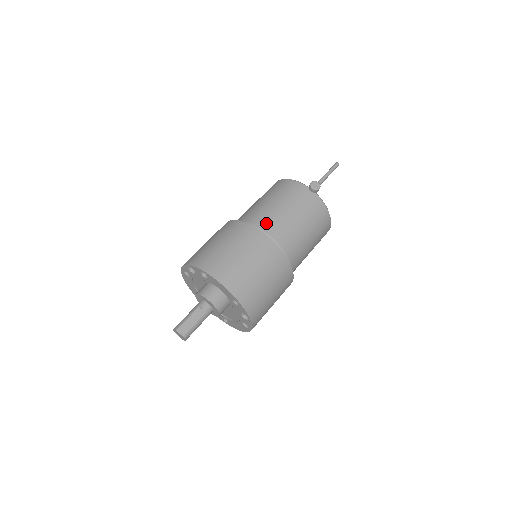
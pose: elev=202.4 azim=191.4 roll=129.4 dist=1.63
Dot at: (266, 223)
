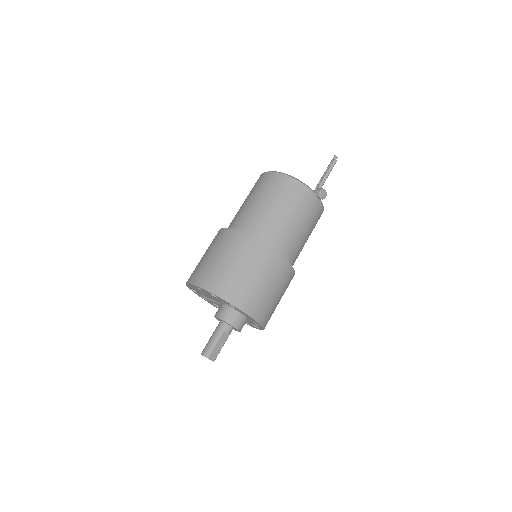
Dot at: (282, 241)
